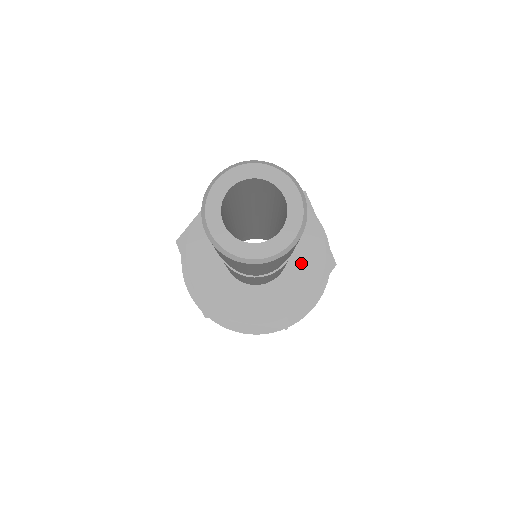
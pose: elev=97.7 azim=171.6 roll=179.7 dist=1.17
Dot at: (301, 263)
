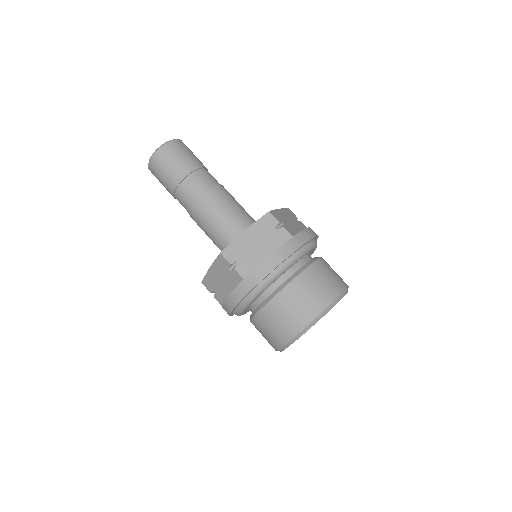
Dot at: occluded
